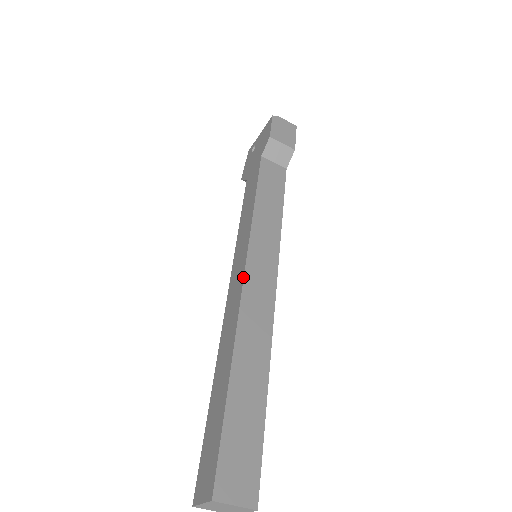
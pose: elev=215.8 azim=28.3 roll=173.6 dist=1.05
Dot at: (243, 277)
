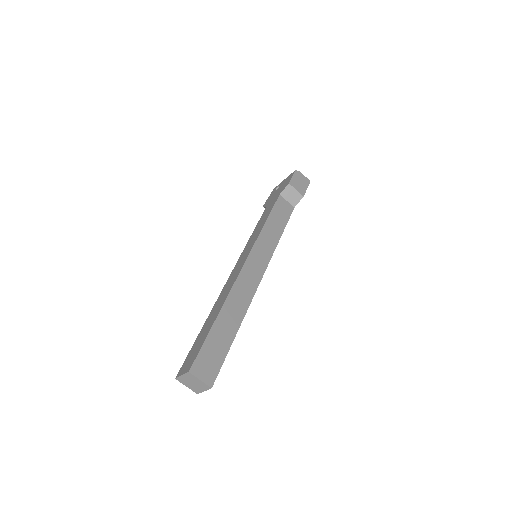
Dot at: (243, 264)
